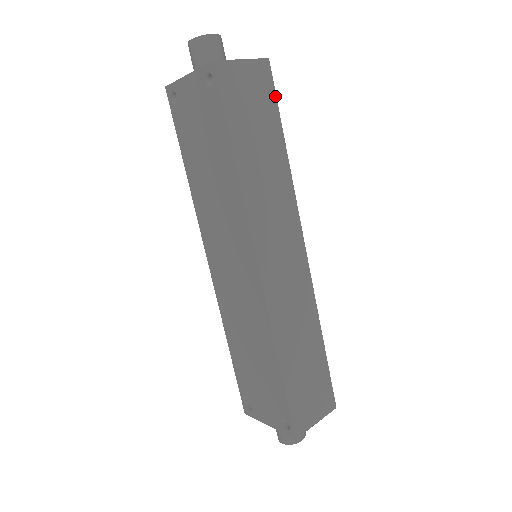
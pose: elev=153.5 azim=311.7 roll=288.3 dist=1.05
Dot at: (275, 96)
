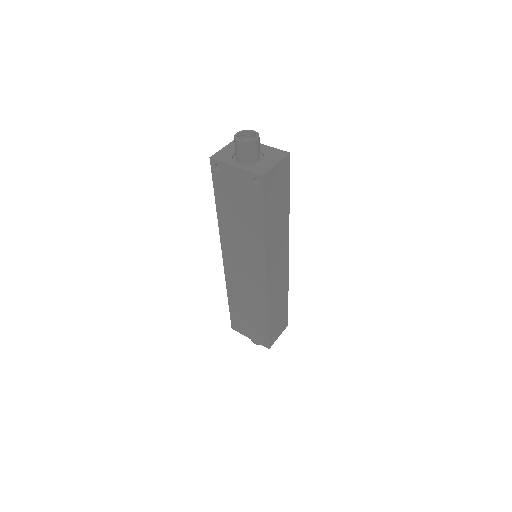
Dot at: (289, 175)
